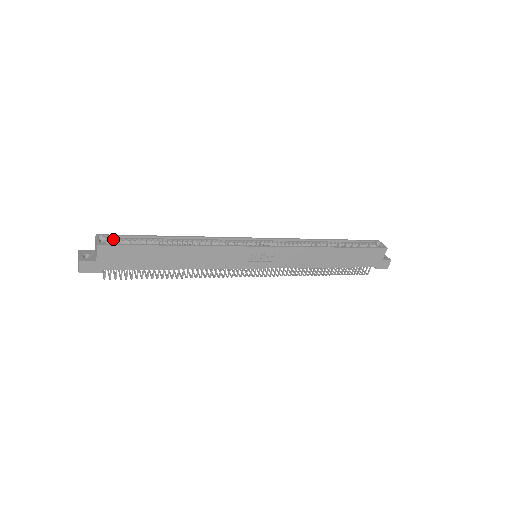
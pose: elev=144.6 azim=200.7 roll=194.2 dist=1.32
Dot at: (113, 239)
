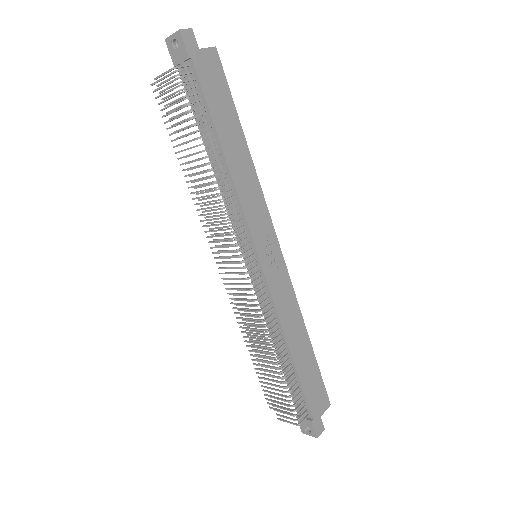
Dot at: occluded
